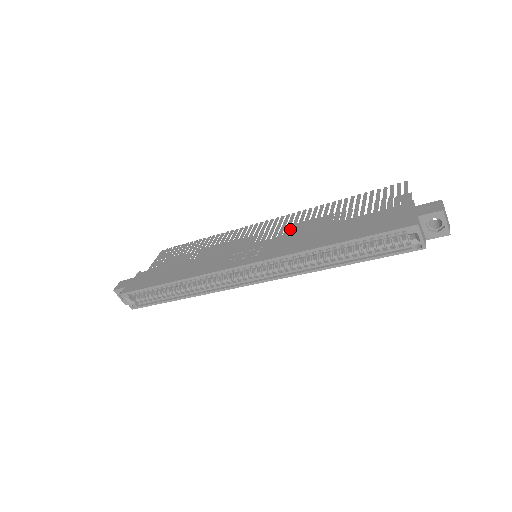
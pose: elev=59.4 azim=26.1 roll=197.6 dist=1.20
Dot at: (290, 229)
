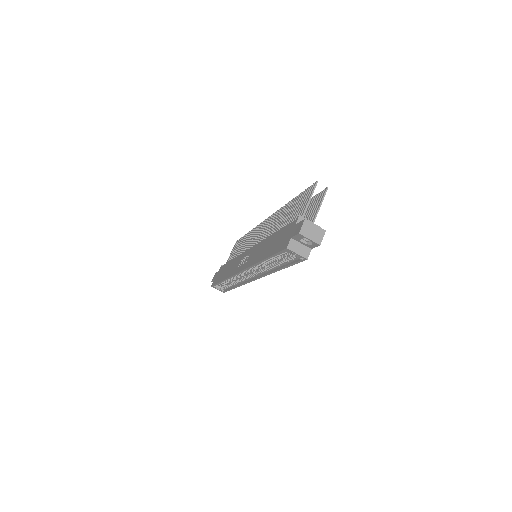
Dot at: occluded
